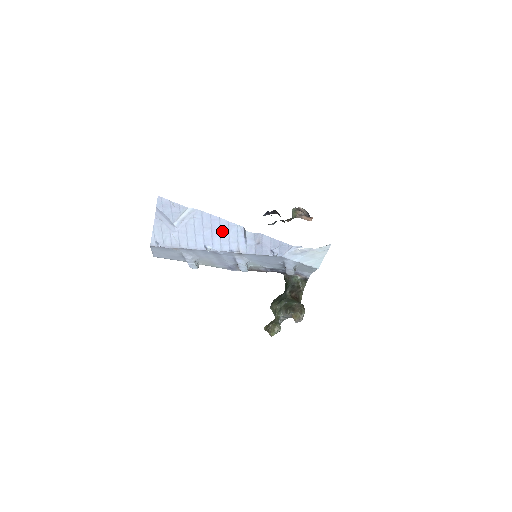
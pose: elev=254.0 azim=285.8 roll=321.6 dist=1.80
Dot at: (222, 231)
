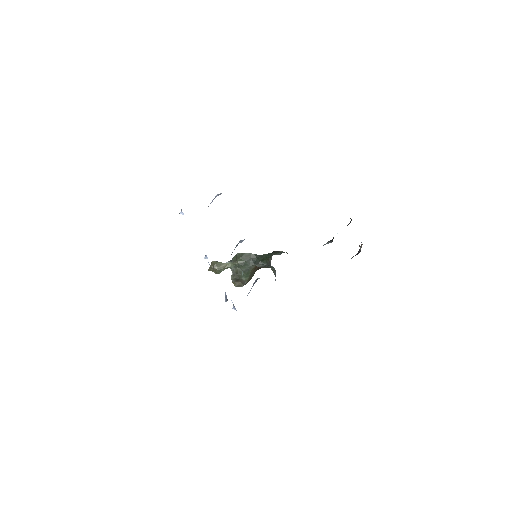
Dot at: occluded
